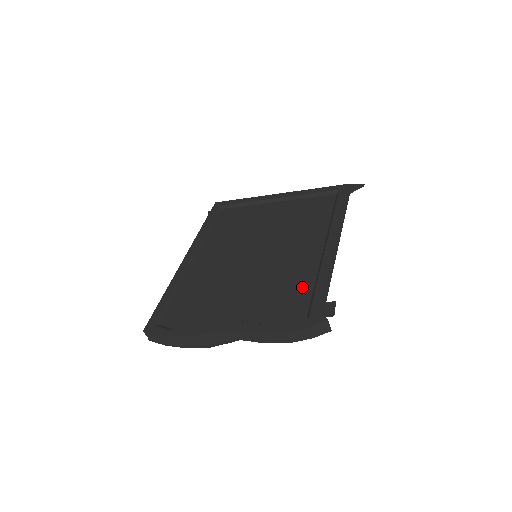
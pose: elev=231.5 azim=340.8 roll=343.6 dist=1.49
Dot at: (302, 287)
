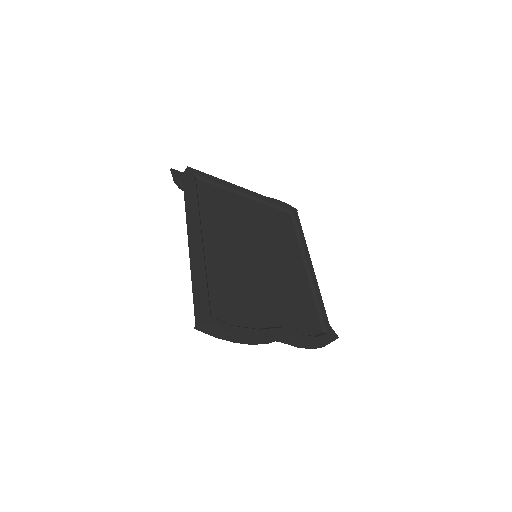
Dot at: (308, 303)
